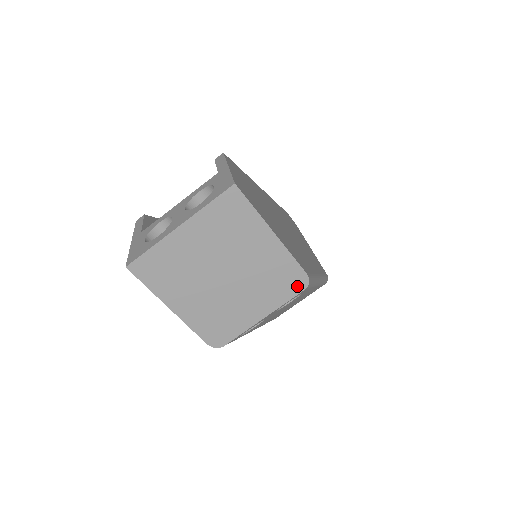
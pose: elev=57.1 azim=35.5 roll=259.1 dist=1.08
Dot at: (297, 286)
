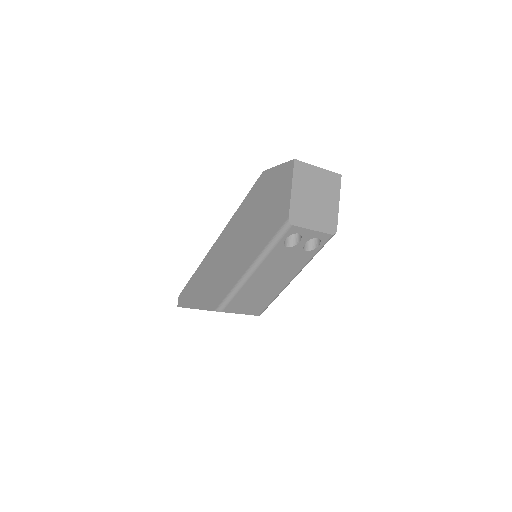
Dot at: (331, 230)
